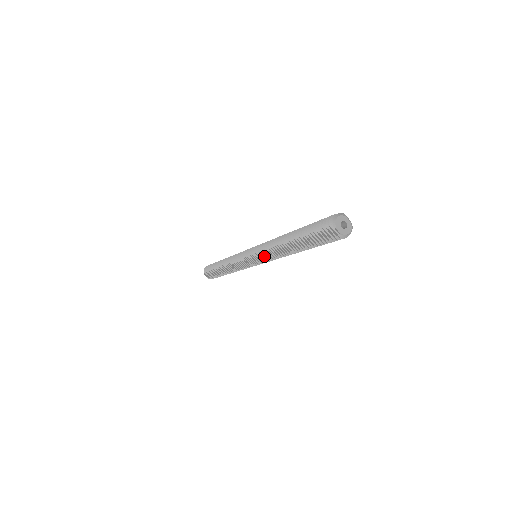
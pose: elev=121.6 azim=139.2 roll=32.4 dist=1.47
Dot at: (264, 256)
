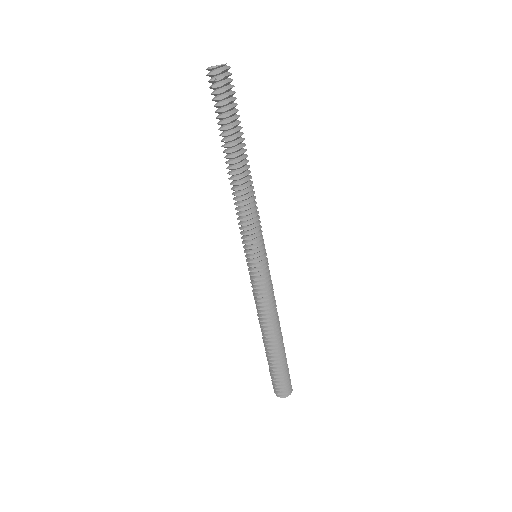
Dot at: (248, 227)
